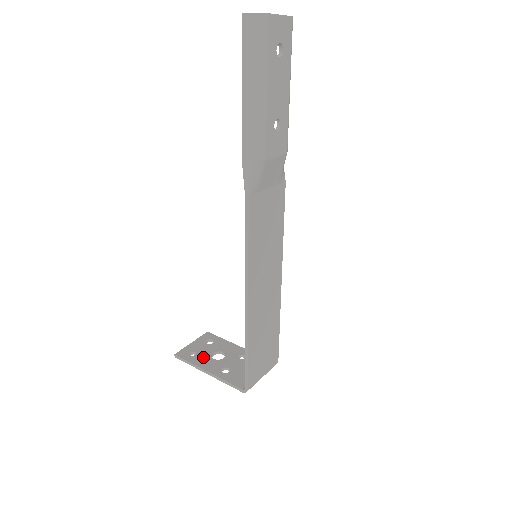
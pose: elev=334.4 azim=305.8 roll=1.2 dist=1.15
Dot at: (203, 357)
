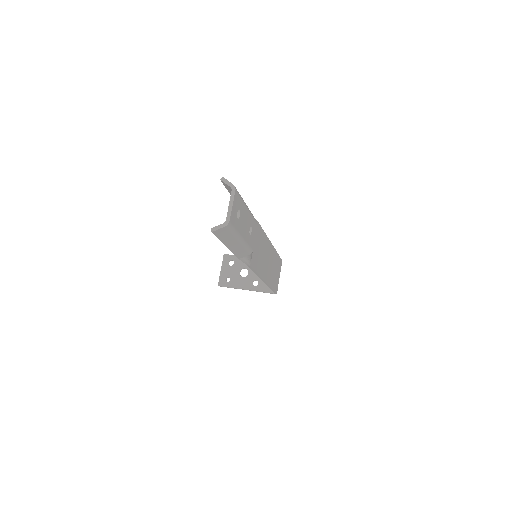
Dot at: (236, 279)
